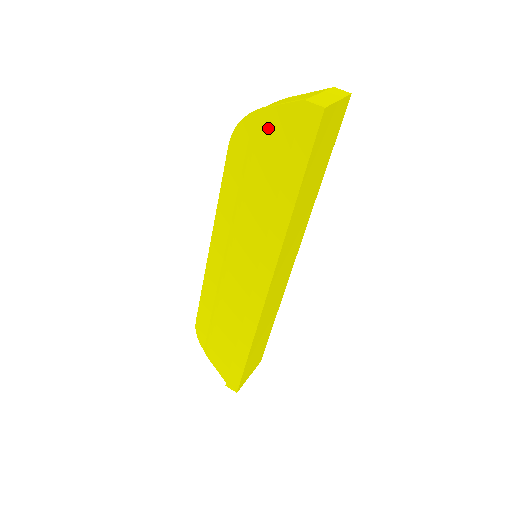
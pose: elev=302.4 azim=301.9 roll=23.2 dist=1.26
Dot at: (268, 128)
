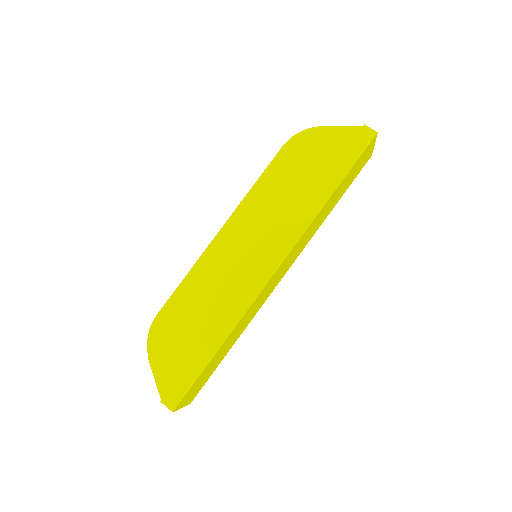
Dot at: (325, 139)
